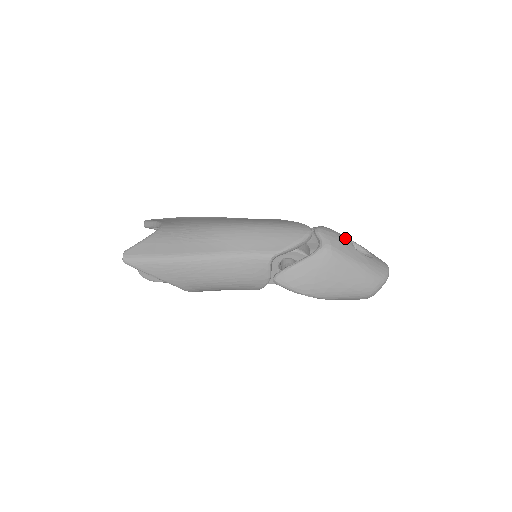
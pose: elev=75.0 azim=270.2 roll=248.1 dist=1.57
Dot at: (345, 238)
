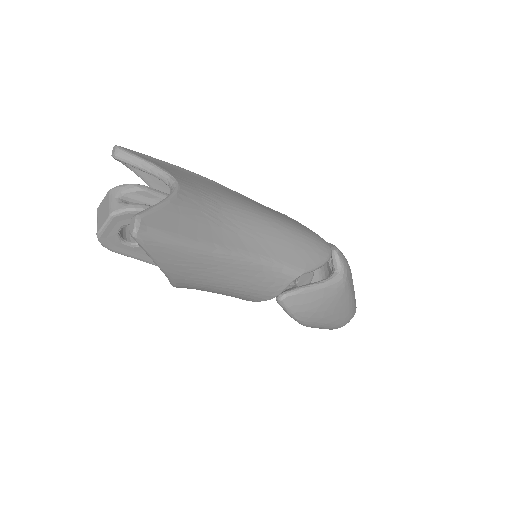
Dot at: occluded
